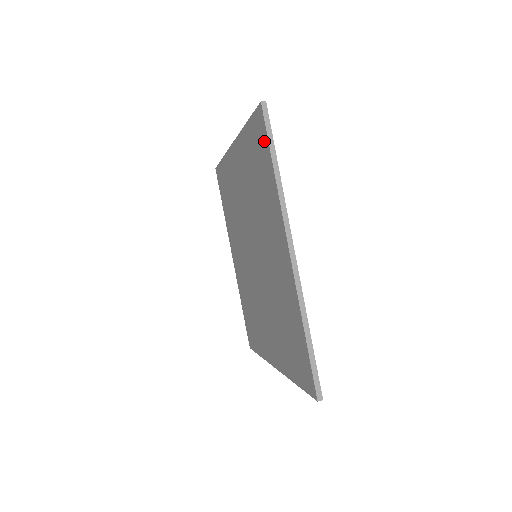
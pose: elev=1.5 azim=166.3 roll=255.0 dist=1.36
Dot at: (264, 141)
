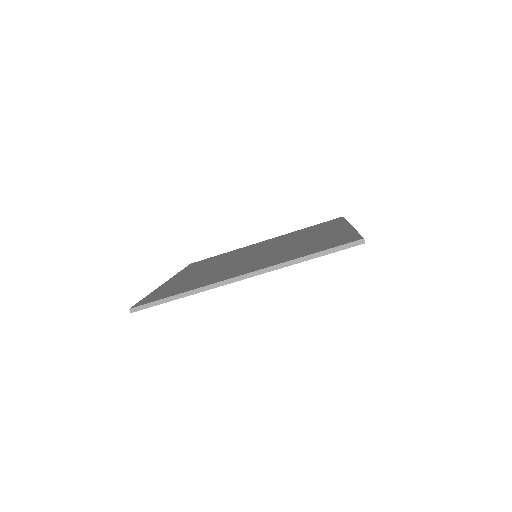
Dot at: (338, 220)
